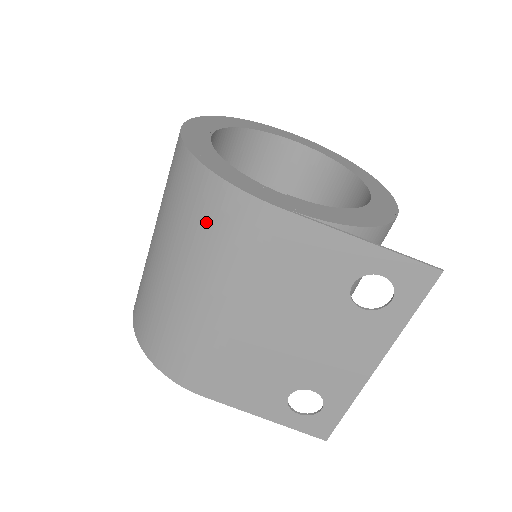
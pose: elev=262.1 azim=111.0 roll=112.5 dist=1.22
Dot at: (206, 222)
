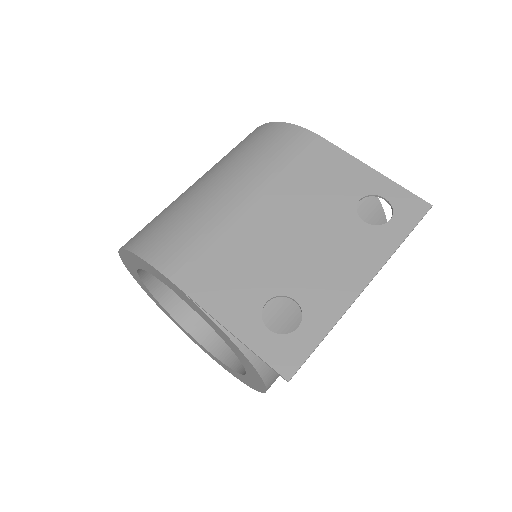
Dot at: (259, 144)
